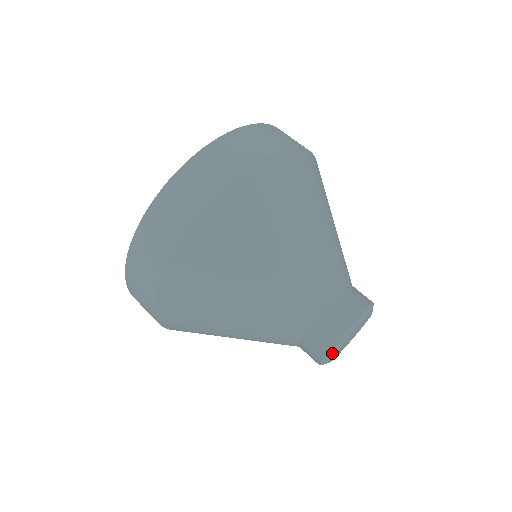
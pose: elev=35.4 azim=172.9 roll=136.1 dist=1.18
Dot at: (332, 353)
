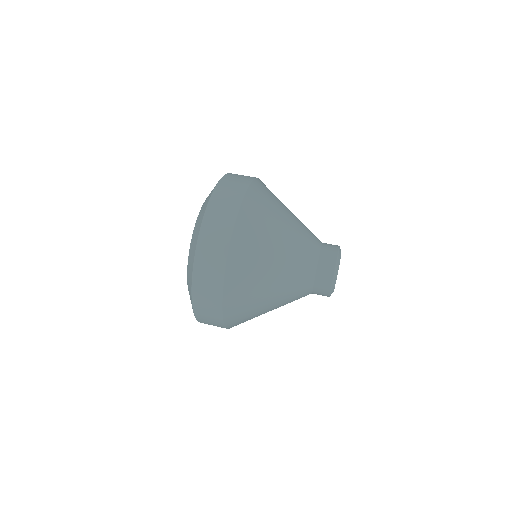
Dot at: occluded
